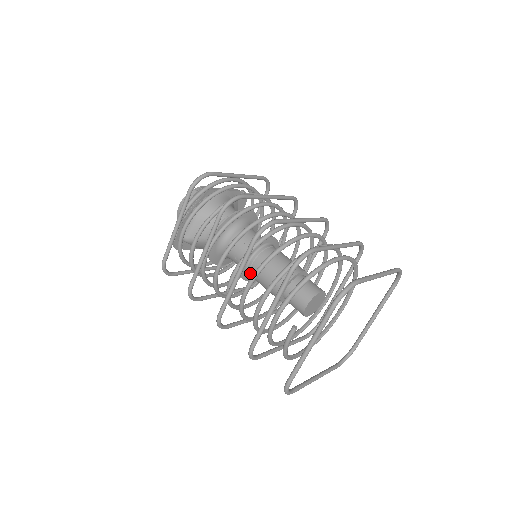
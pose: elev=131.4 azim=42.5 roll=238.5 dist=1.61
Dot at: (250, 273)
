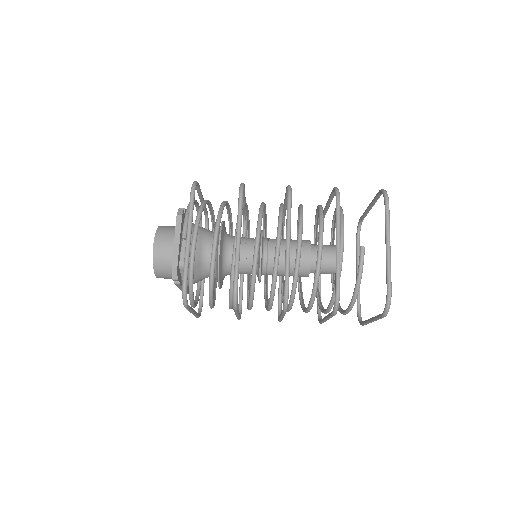
Dot at: (267, 264)
